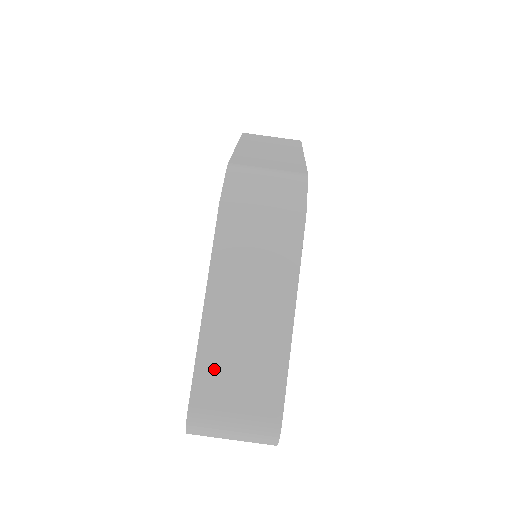
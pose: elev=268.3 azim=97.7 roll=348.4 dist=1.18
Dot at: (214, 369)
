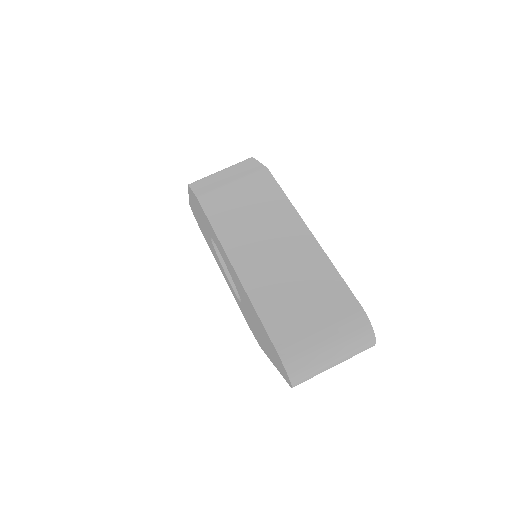
Dot at: (275, 306)
